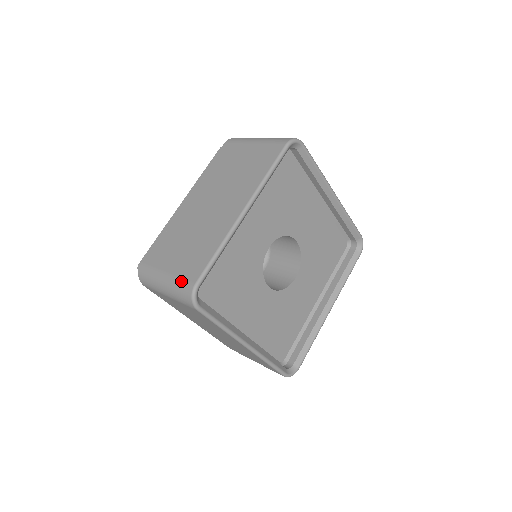
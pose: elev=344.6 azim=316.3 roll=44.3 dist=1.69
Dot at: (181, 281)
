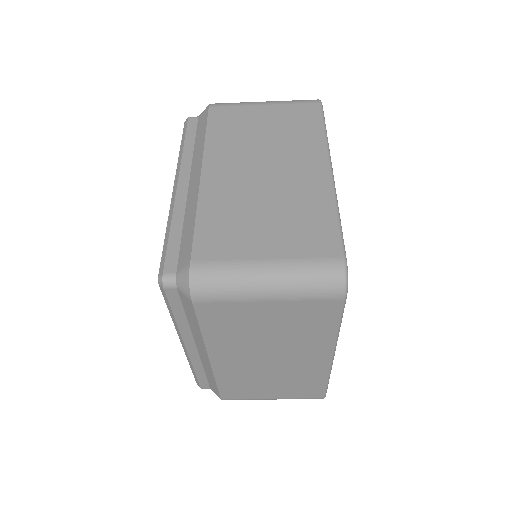
Dot at: (312, 263)
